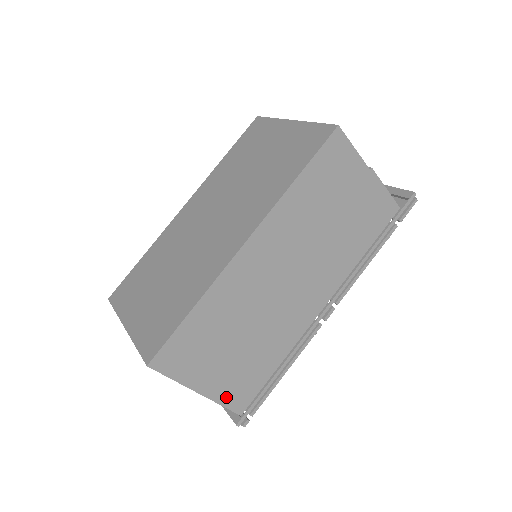
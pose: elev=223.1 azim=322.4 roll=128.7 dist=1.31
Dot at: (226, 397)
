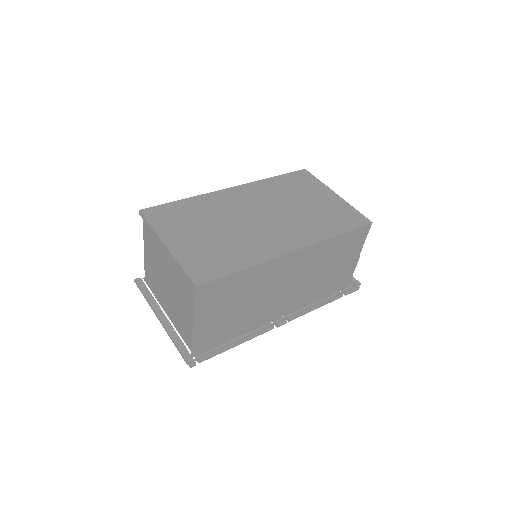
Dot at: (199, 339)
